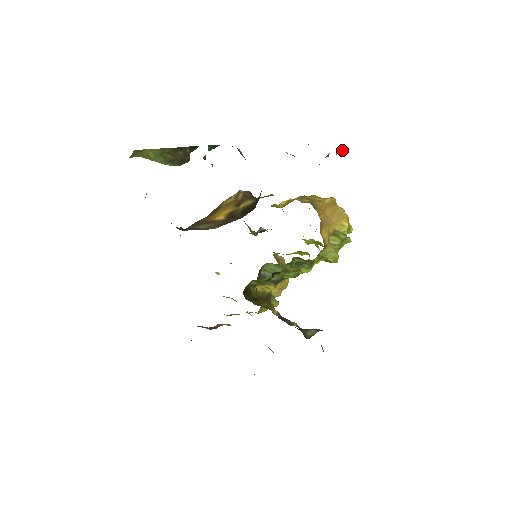
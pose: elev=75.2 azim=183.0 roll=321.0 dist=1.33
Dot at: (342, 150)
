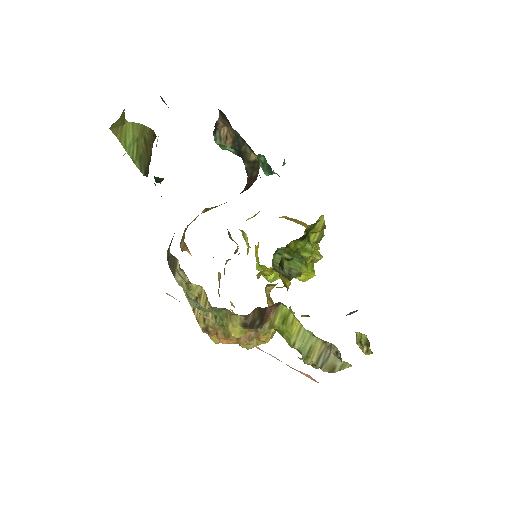
Dot at: (285, 163)
